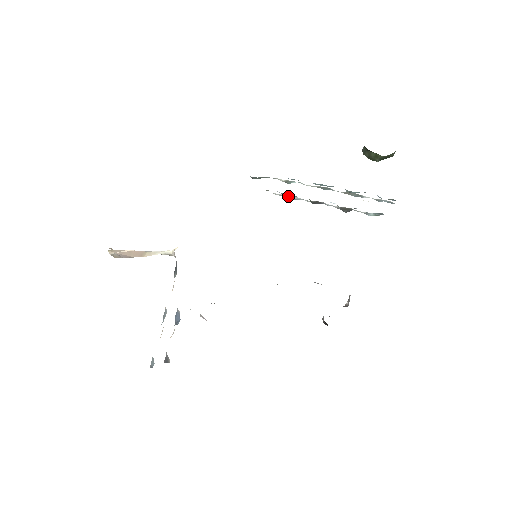
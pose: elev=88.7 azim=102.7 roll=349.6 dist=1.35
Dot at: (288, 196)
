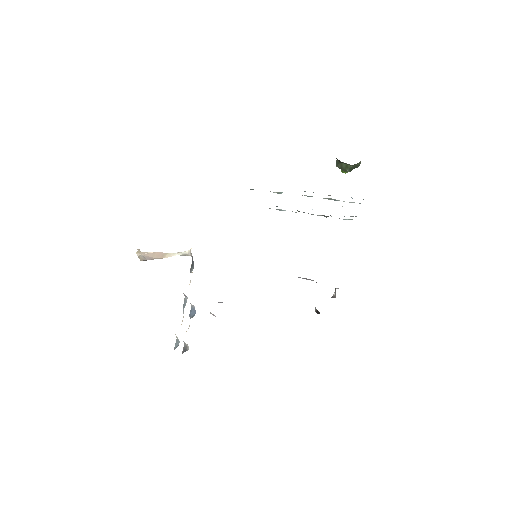
Dot at: (278, 209)
